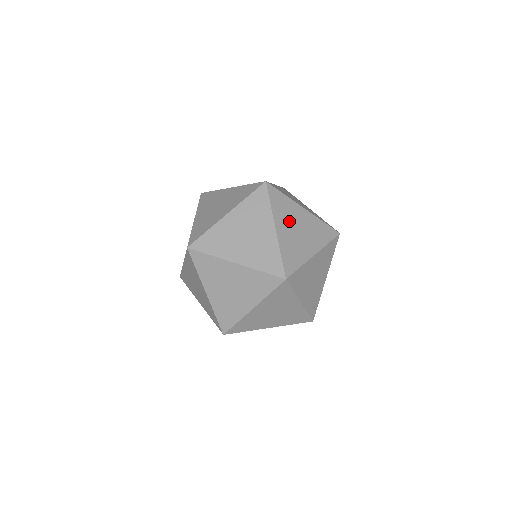
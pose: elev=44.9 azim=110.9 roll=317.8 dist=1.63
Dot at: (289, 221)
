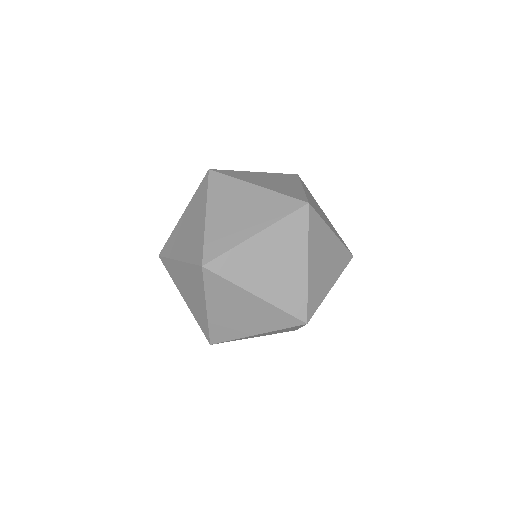
Dot at: (319, 251)
